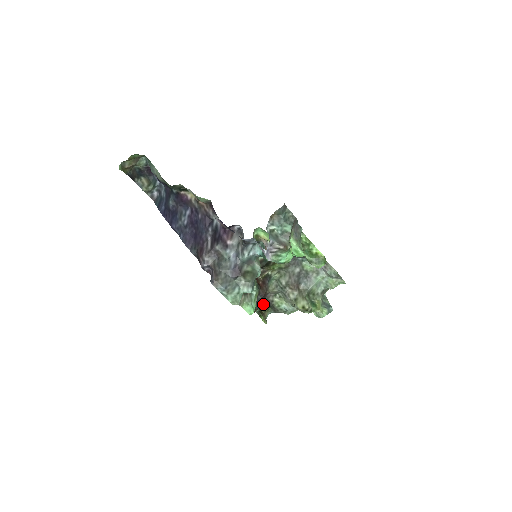
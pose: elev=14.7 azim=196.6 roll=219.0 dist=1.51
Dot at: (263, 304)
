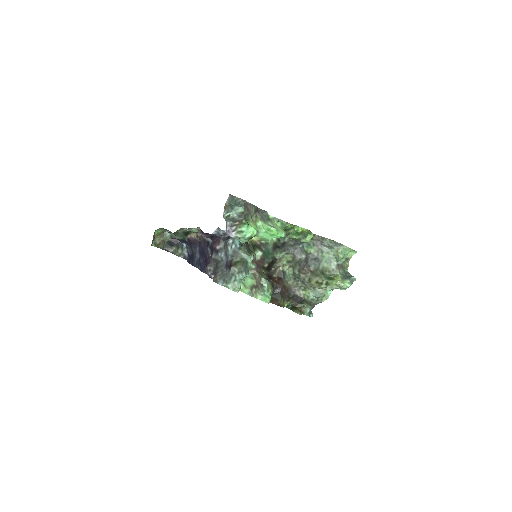
Dot at: (295, 301)
